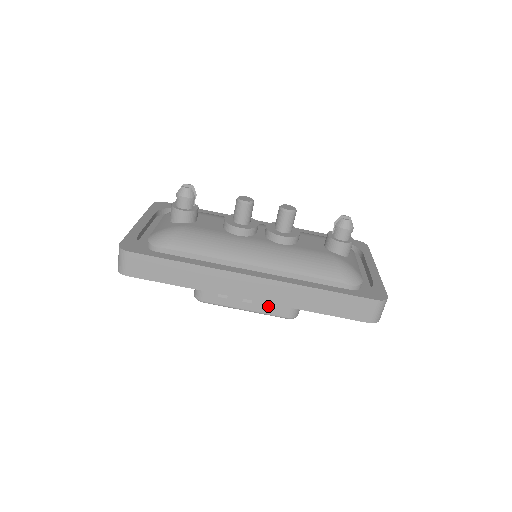
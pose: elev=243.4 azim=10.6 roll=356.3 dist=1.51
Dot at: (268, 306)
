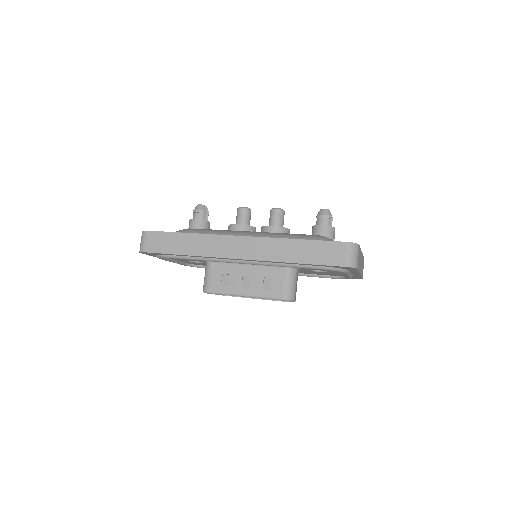
Dot at: (264, 288)
